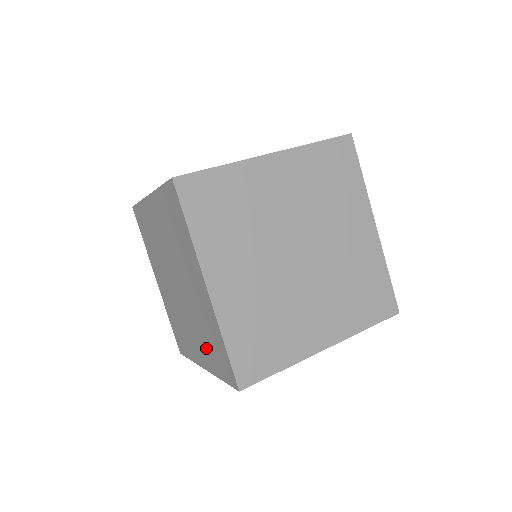
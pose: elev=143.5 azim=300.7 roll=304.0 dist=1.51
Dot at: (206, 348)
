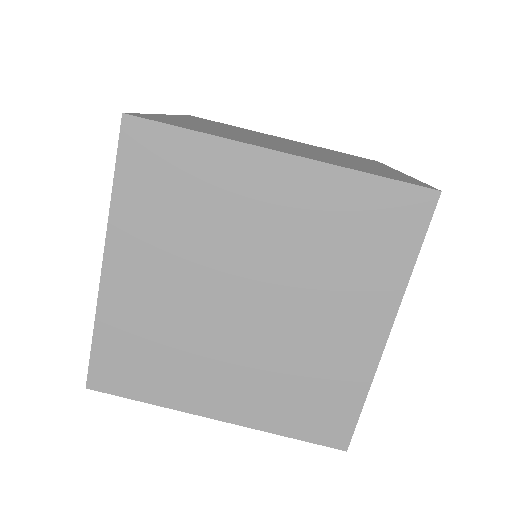
Dot at: occluded
